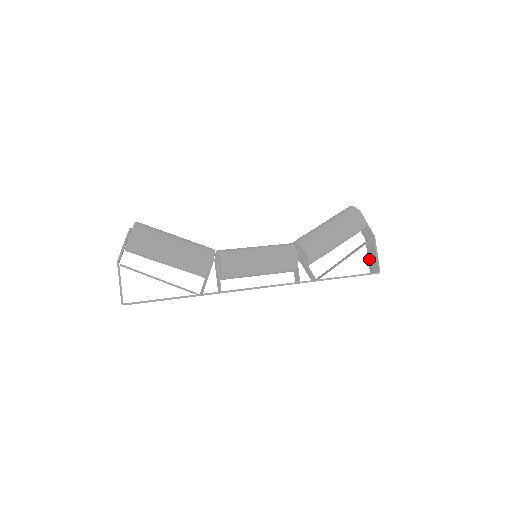
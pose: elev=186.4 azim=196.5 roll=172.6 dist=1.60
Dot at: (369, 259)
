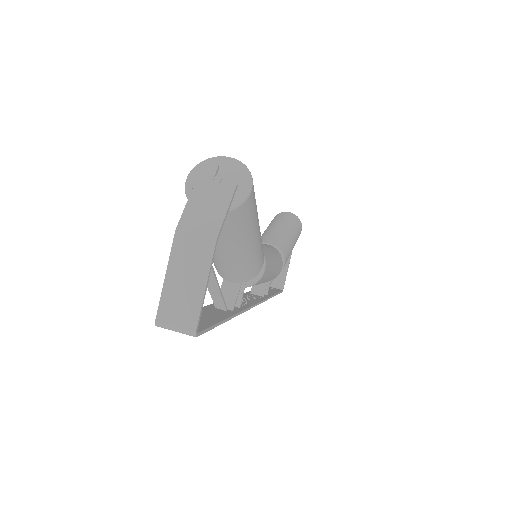
Dot at: occluded
